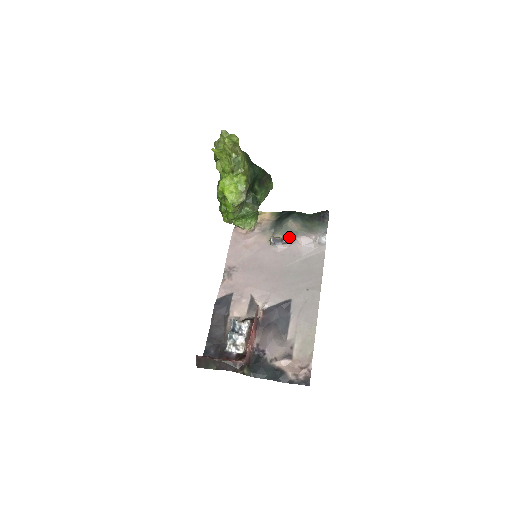
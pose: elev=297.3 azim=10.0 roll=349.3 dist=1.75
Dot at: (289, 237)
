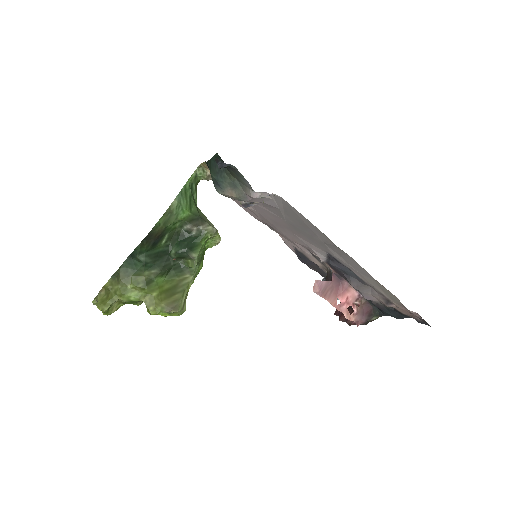
Dot at: occluded
